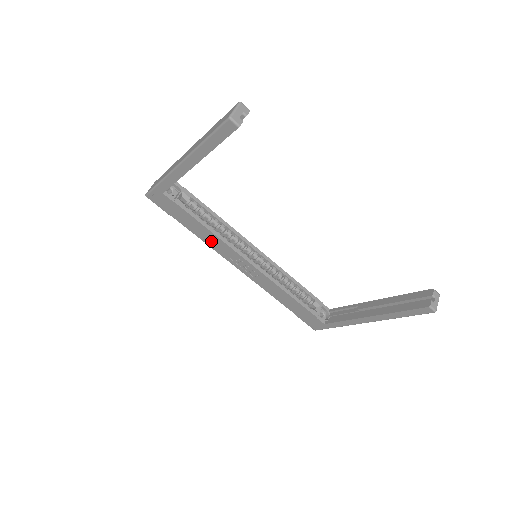
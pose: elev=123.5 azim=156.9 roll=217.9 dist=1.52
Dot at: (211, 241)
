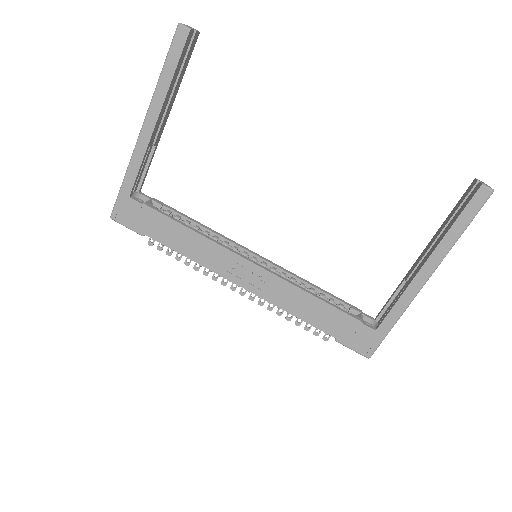
Dot at: (197, 250)
